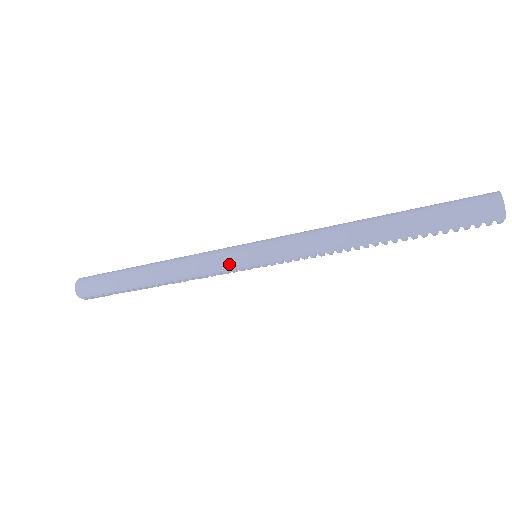
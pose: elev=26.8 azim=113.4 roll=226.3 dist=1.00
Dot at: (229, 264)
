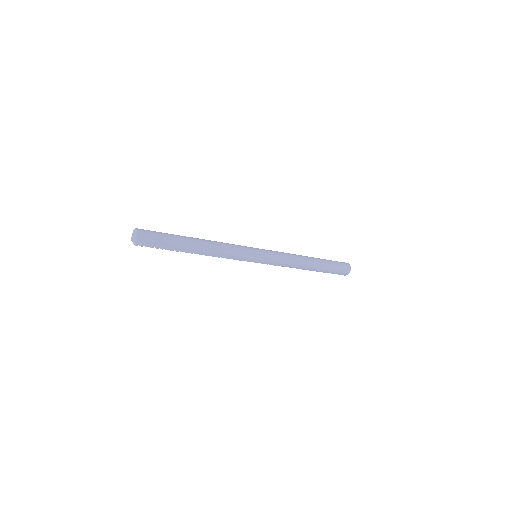
Dot at: (248, 254)
